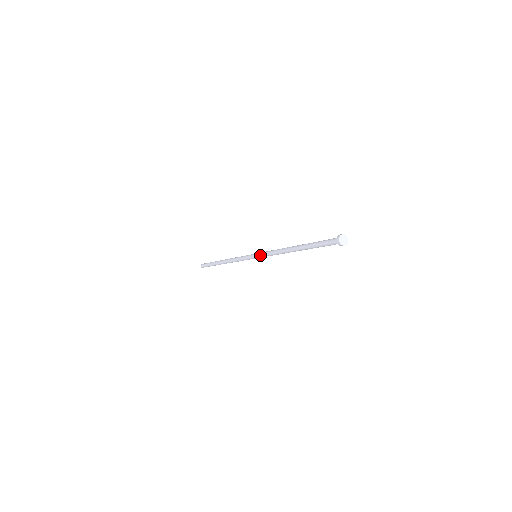
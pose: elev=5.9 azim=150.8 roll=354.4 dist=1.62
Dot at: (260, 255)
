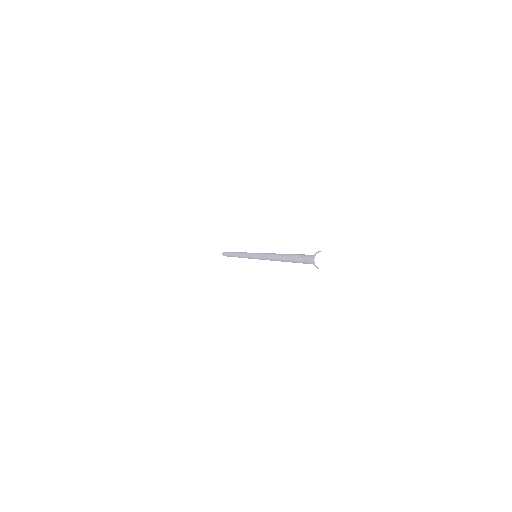
Dot at: (257, 256)
